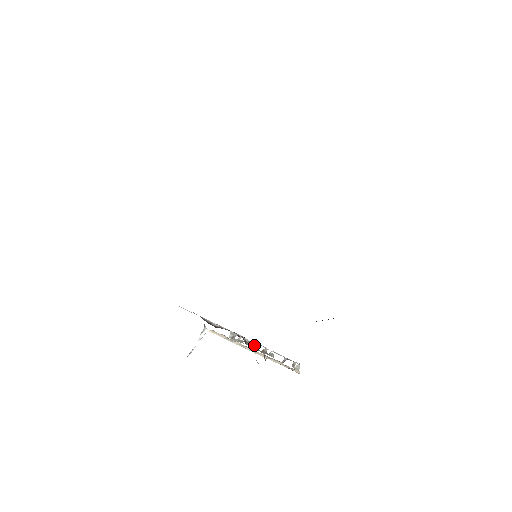
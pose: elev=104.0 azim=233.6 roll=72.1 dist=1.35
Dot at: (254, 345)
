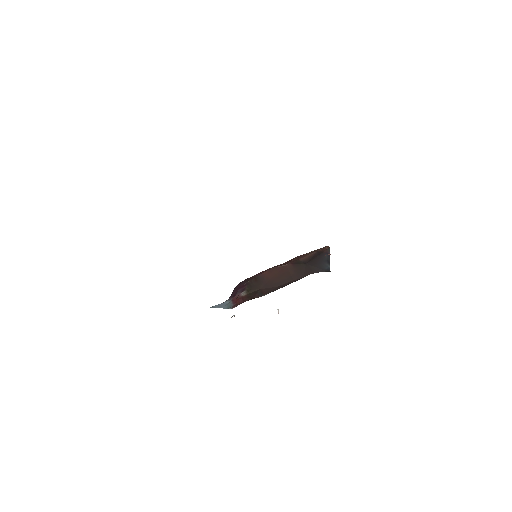
Dot at: occluded
